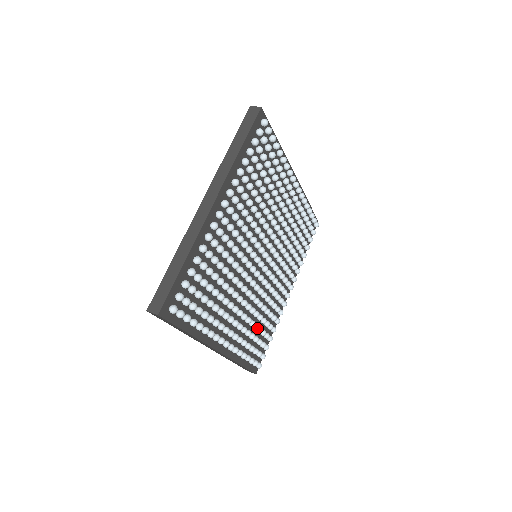
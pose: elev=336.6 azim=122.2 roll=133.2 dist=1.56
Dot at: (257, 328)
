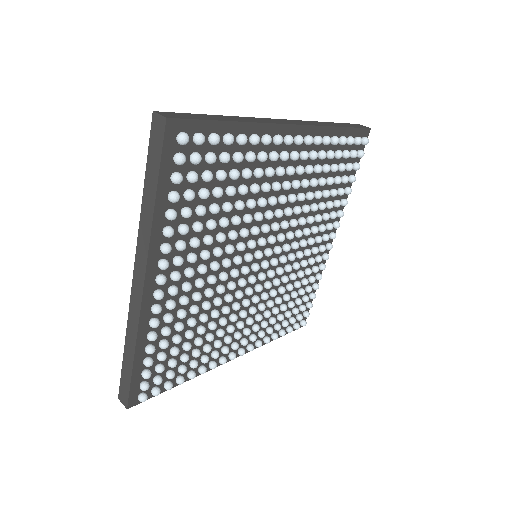
Dot at: (284, 310)
